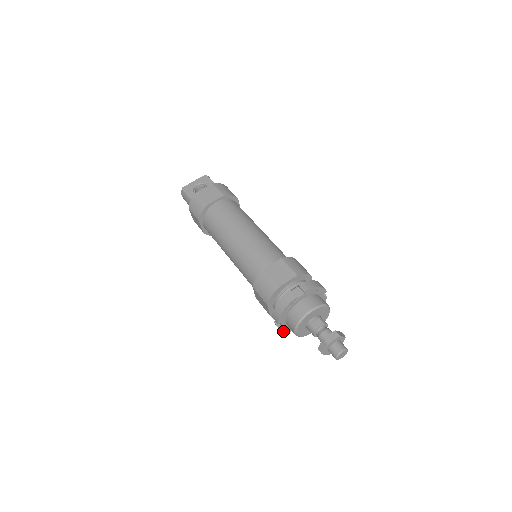
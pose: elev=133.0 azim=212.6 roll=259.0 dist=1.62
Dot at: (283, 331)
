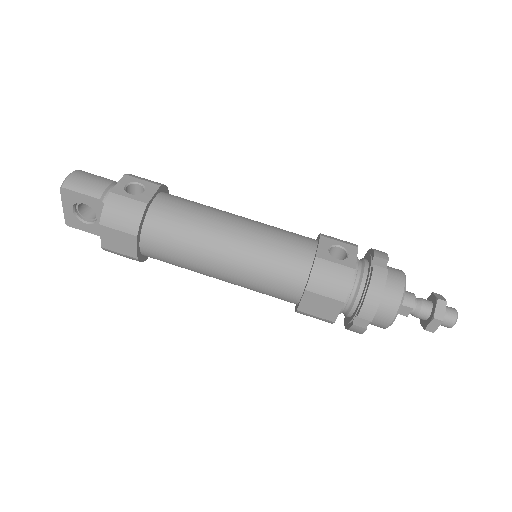
Dot at: occluded
